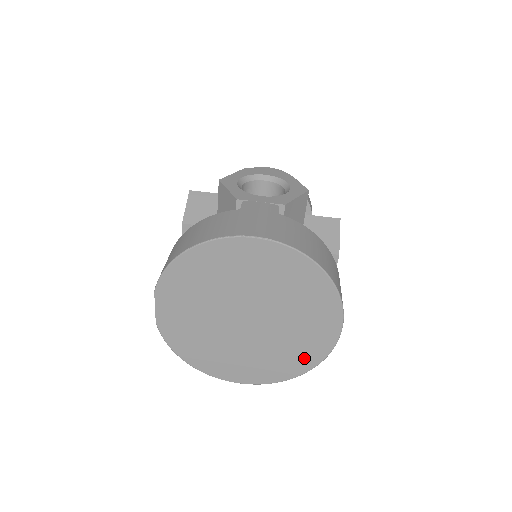
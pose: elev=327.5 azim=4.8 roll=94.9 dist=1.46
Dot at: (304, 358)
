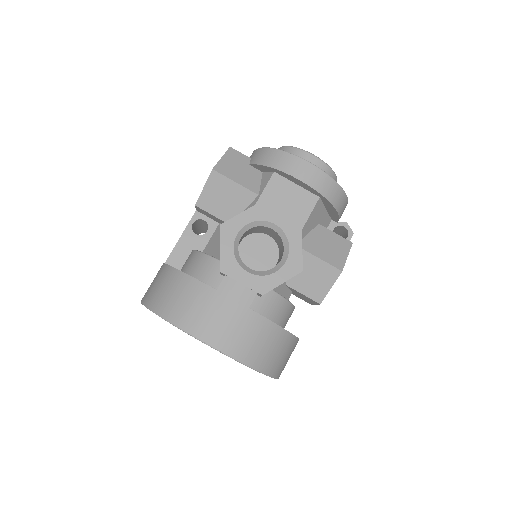
Dot at: occluded
